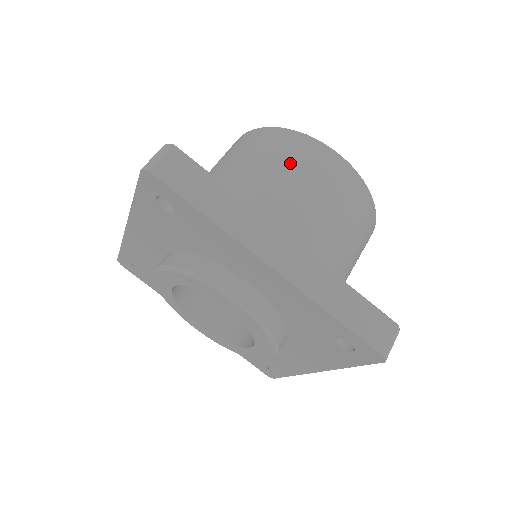
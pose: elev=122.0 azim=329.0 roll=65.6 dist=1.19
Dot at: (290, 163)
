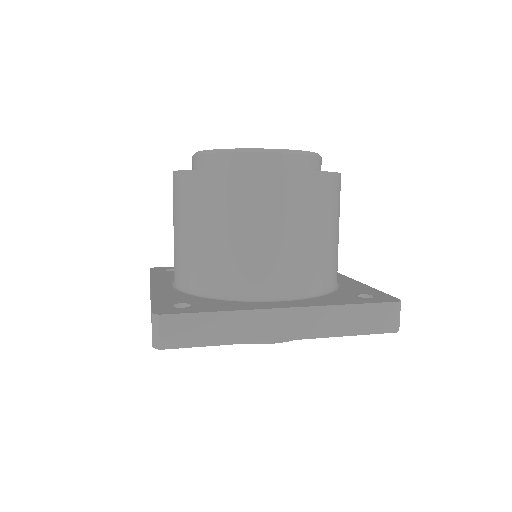
Dot at: (243, 214)
